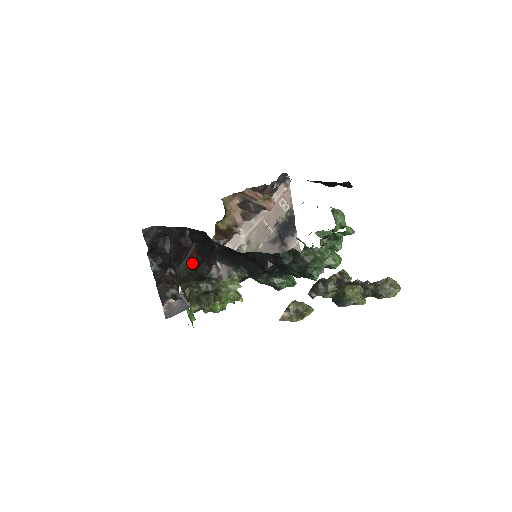
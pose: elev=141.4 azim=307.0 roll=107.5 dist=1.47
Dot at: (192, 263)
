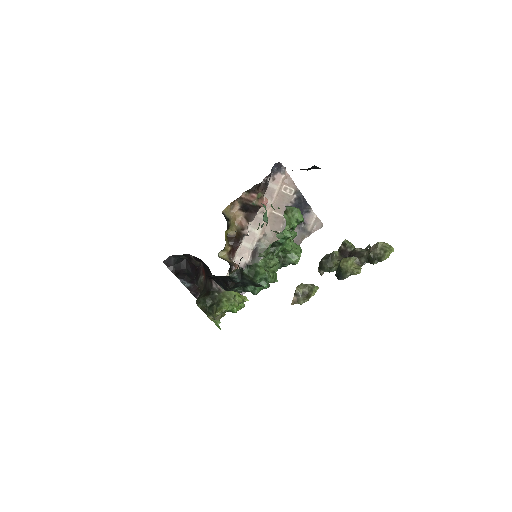
Dot at: (204, 279)
